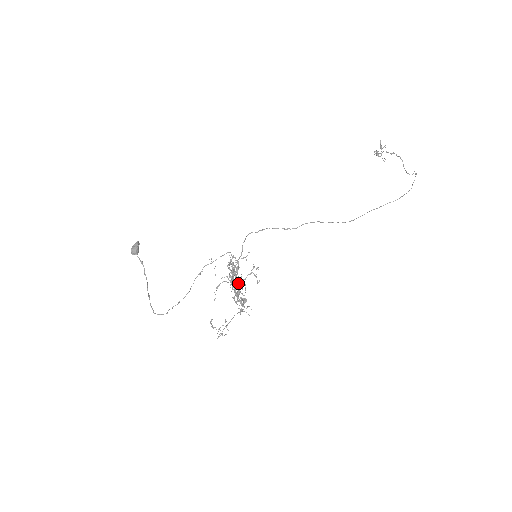
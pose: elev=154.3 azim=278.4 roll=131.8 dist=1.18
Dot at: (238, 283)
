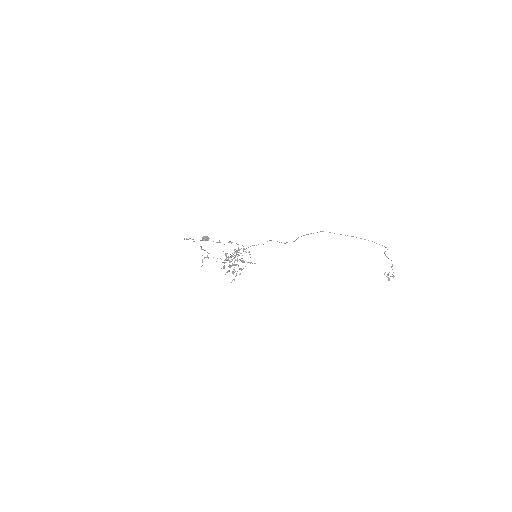
Dot at: (234, 253)
